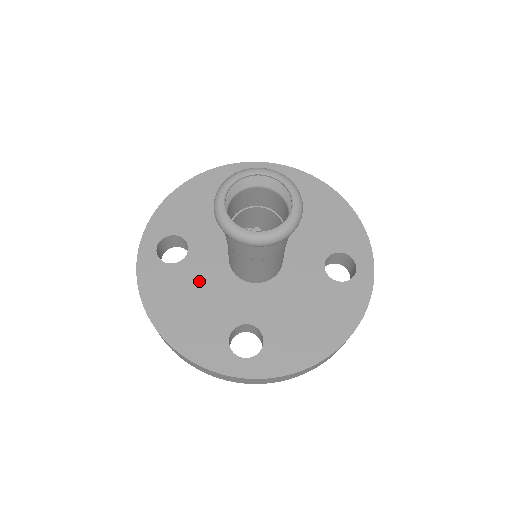
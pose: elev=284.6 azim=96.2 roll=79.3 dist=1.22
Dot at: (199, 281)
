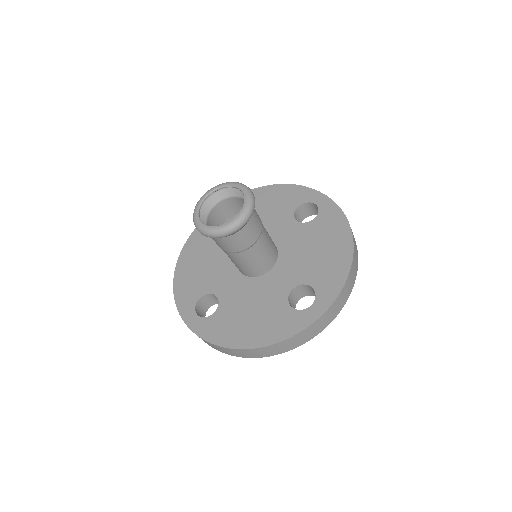
Dot at: (240, 302)
